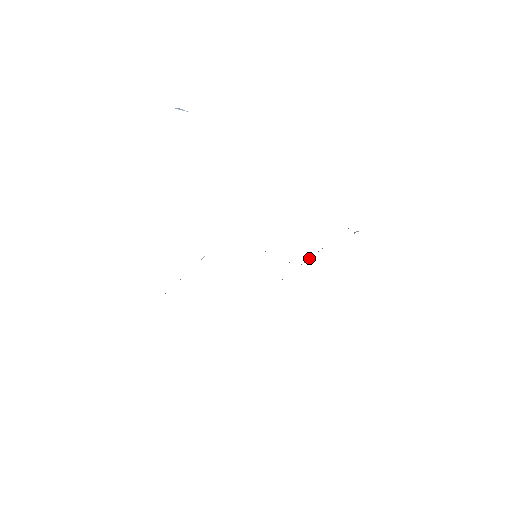
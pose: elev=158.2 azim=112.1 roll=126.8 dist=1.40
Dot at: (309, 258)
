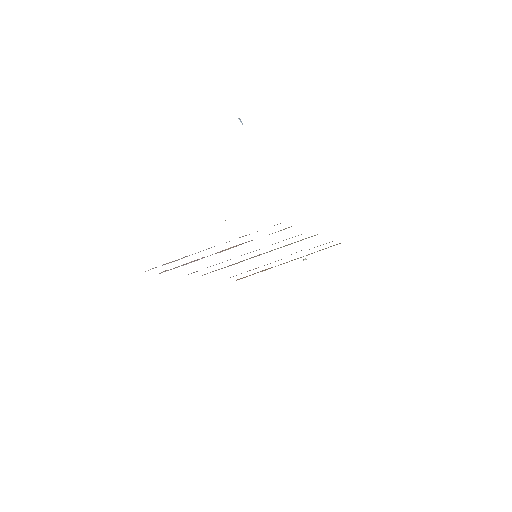
Dot at: (268, 268)
